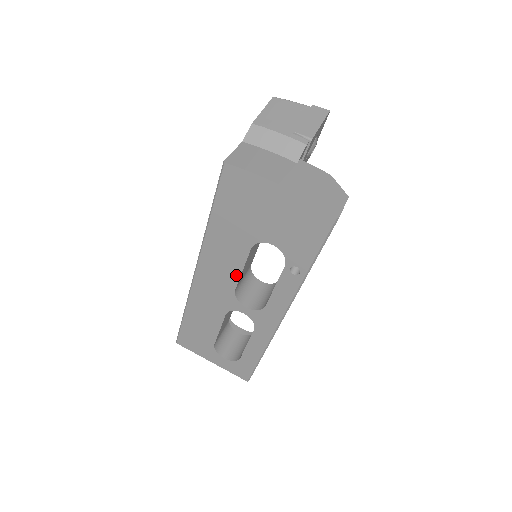
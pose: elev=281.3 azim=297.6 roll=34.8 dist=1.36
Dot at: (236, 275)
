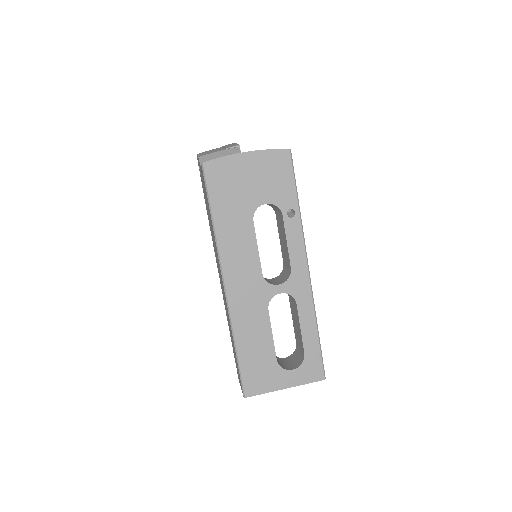
Dot at: (255, 257)
